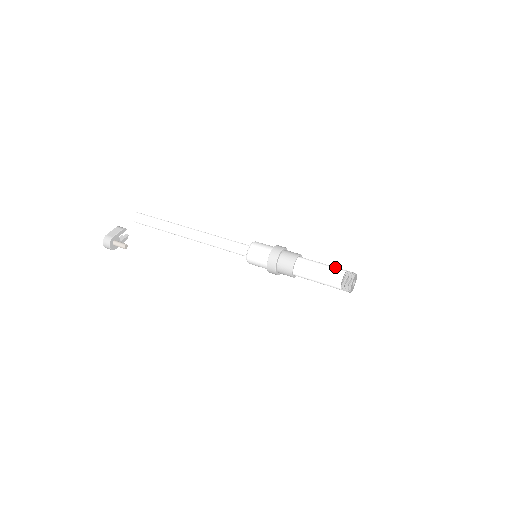
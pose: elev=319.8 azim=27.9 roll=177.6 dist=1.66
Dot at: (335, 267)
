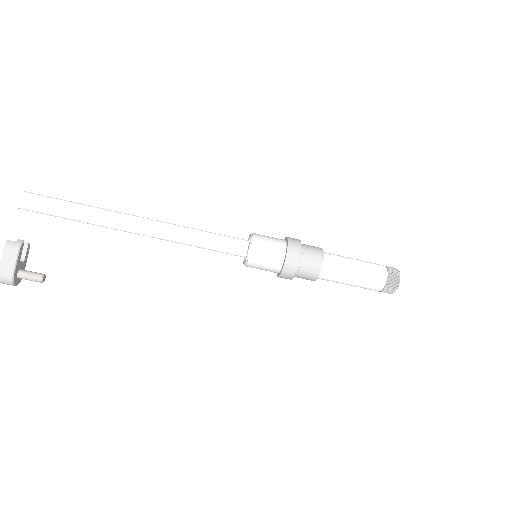
Dot at: (373, 269)
